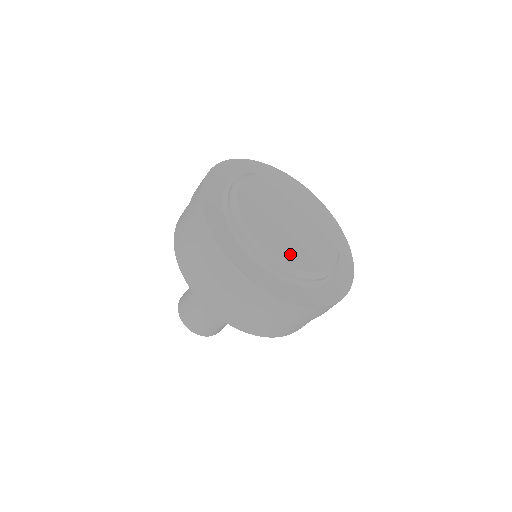
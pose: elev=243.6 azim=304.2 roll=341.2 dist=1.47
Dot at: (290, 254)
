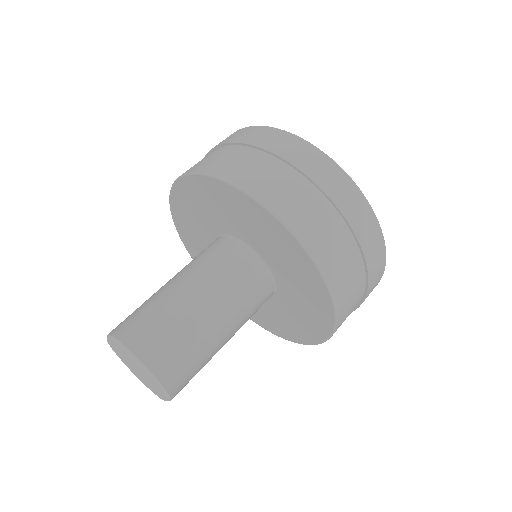
Dot at: occluded
